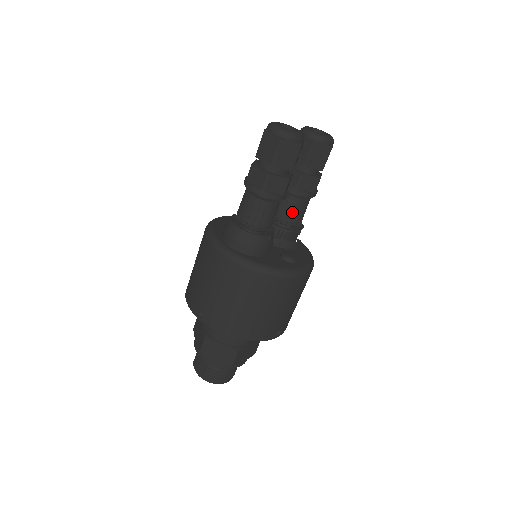
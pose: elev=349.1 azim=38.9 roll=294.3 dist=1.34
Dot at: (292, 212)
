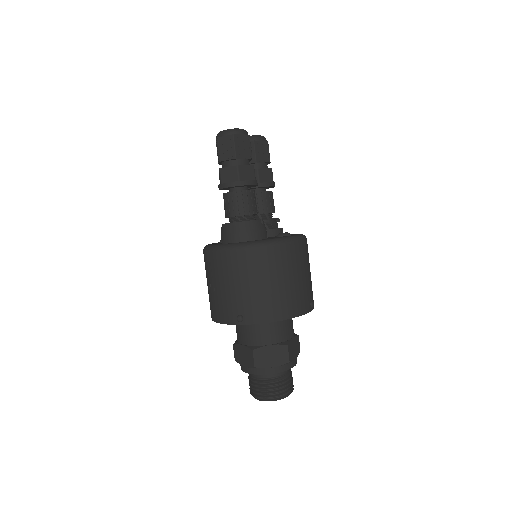
Dot at: (265, 205)
